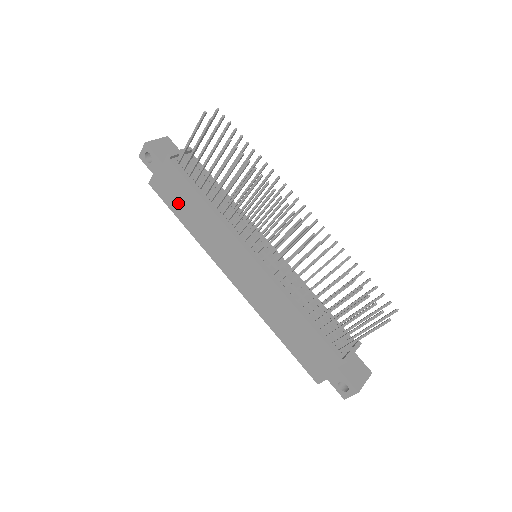
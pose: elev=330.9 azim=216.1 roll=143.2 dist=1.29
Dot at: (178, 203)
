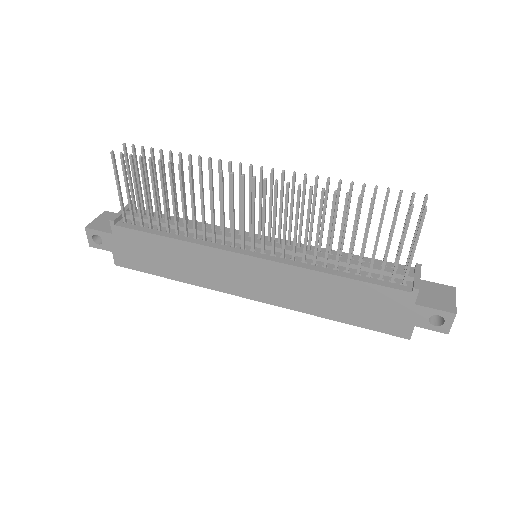
Dot at: (151, 261)
